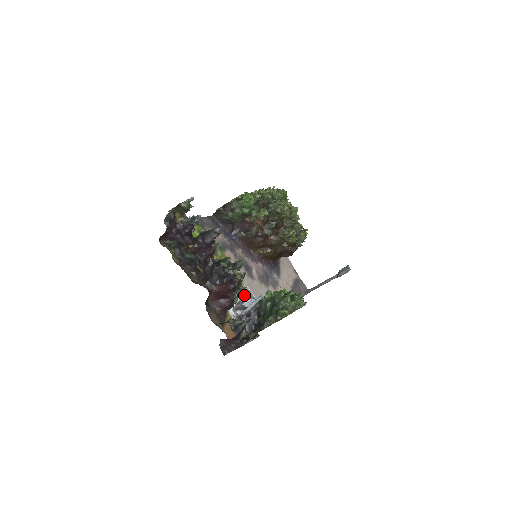
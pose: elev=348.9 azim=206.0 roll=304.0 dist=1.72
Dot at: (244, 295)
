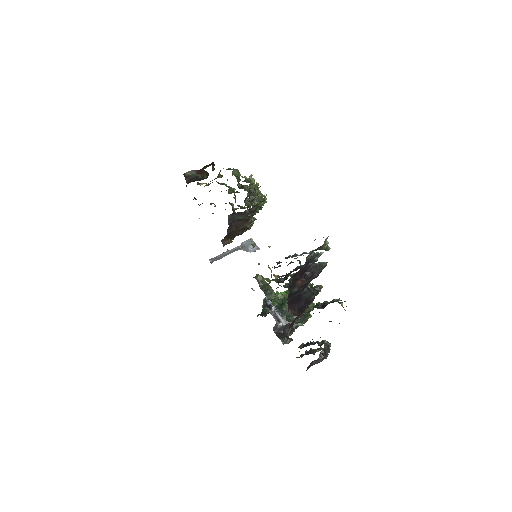
Dot at: occluded
